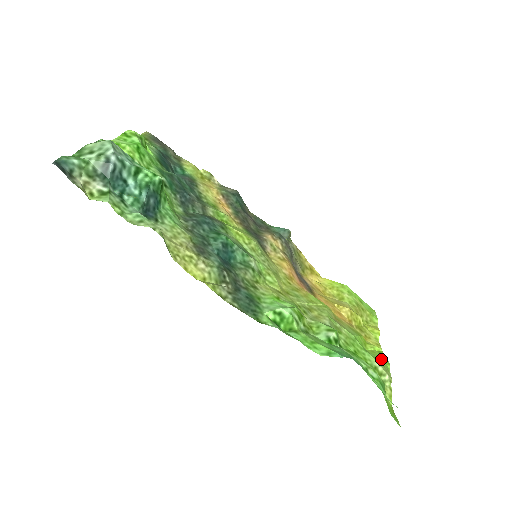
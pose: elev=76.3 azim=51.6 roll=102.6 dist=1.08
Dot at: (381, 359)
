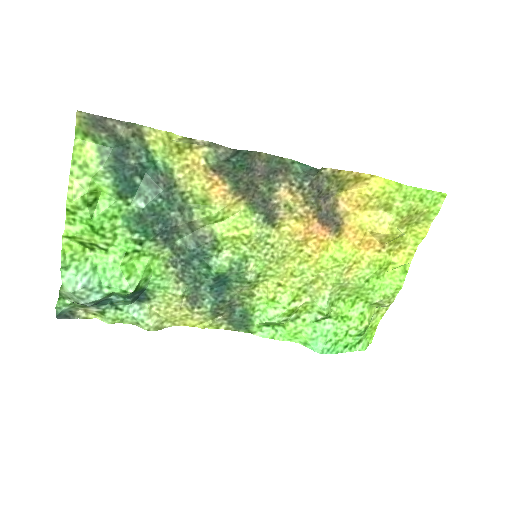
Dot at: (393, 285)
